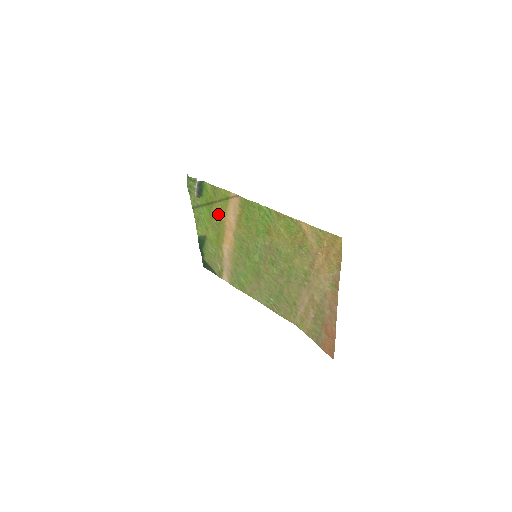
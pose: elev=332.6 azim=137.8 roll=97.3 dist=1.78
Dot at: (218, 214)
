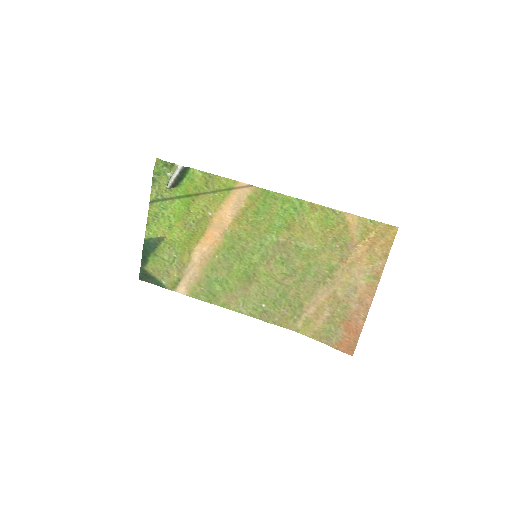
Dot at: (203, 208)
